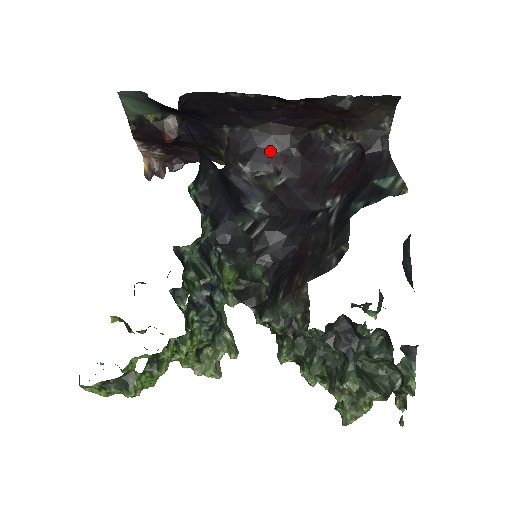
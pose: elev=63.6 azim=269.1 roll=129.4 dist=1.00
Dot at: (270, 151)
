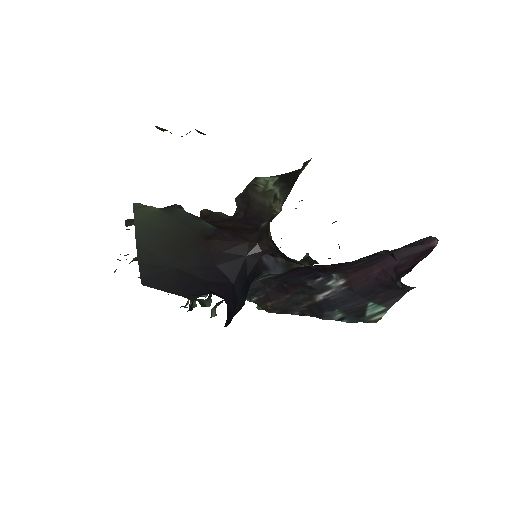
Dot at: occluded
